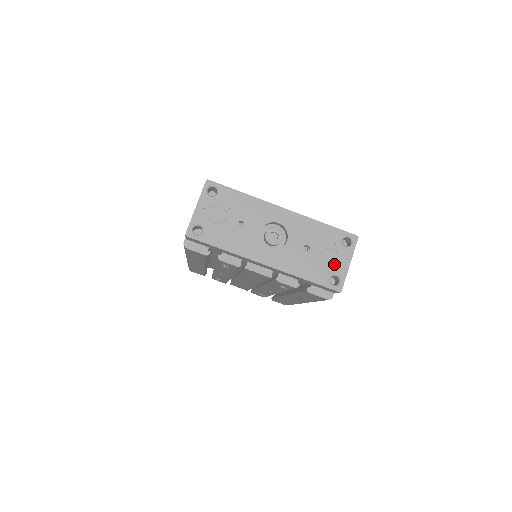
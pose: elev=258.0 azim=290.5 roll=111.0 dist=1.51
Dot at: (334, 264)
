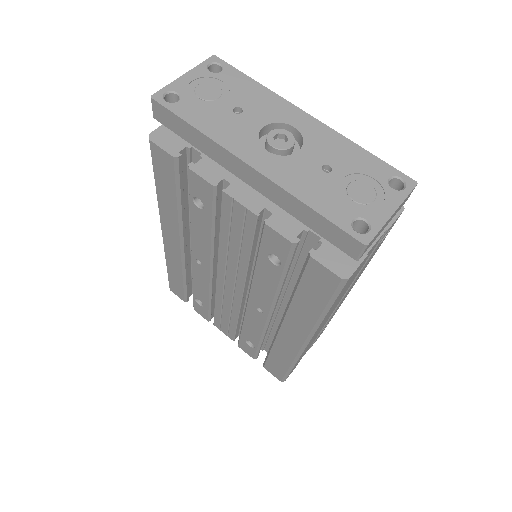
Dot at: (366, 204)
